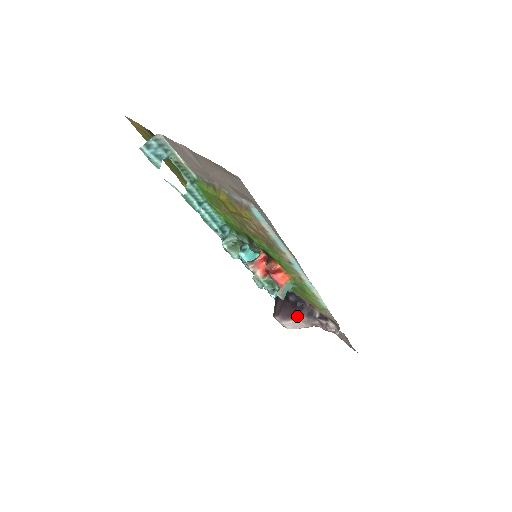
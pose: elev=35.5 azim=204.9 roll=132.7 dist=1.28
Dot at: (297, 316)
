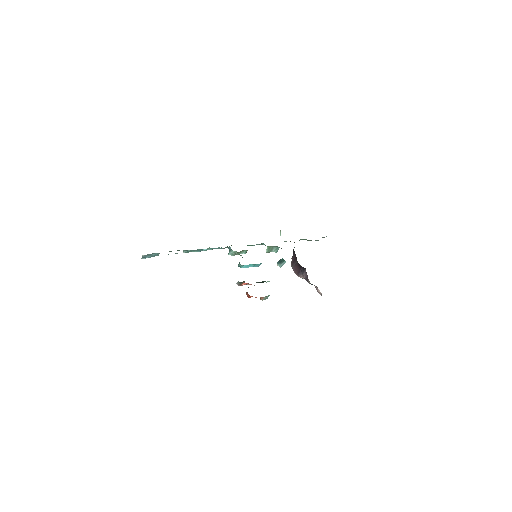
Dot at: (300, 276)
